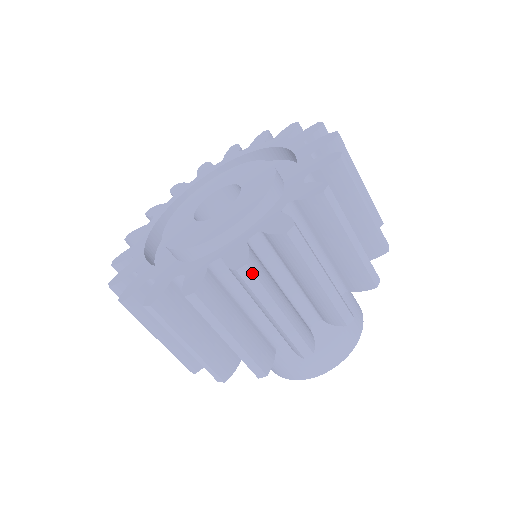
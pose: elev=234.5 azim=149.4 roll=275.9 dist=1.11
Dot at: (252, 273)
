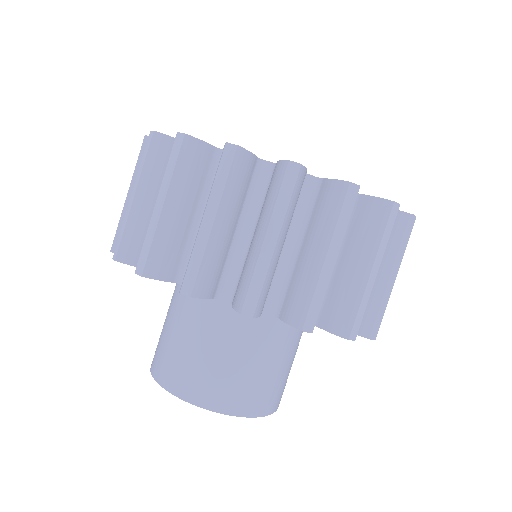
Dot at: (233, 158)
